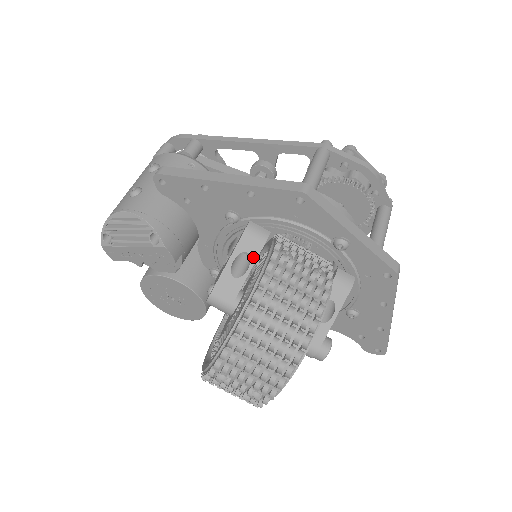
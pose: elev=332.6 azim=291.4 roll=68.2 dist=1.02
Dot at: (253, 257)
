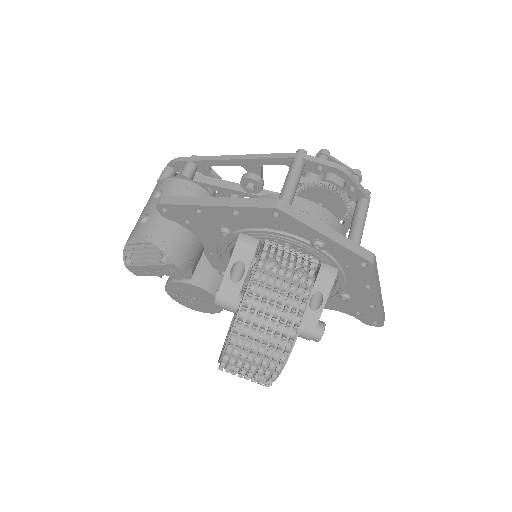
Dot at: (247, 264)
